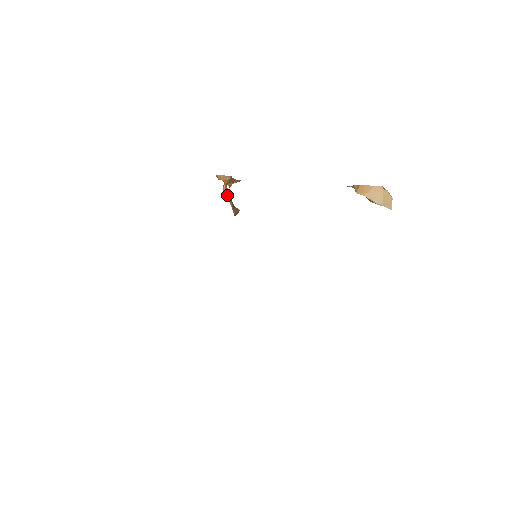
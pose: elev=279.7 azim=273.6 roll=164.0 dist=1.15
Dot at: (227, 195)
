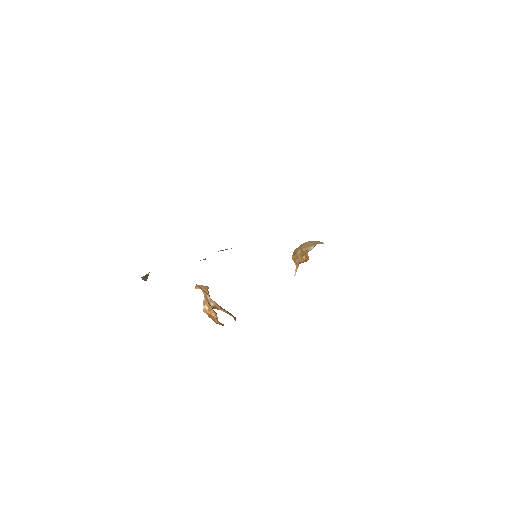
Dot at: (216, 304)
